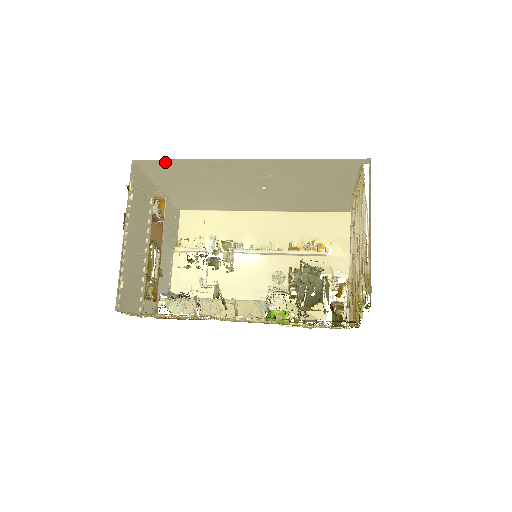
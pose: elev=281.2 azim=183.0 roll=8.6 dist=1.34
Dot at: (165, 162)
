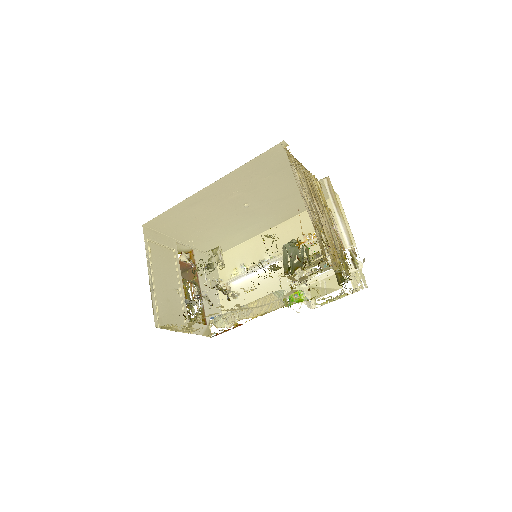
Dot at: (163, 217)
